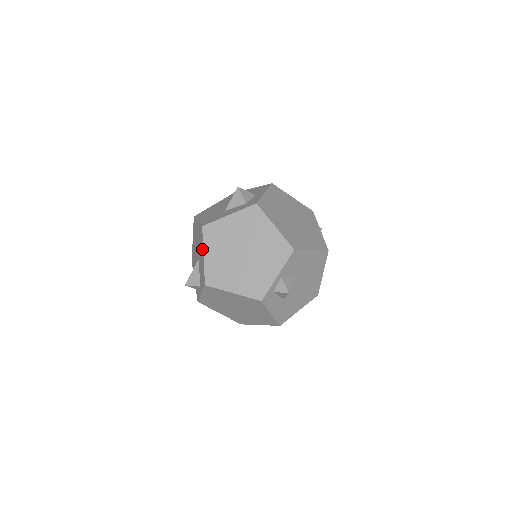
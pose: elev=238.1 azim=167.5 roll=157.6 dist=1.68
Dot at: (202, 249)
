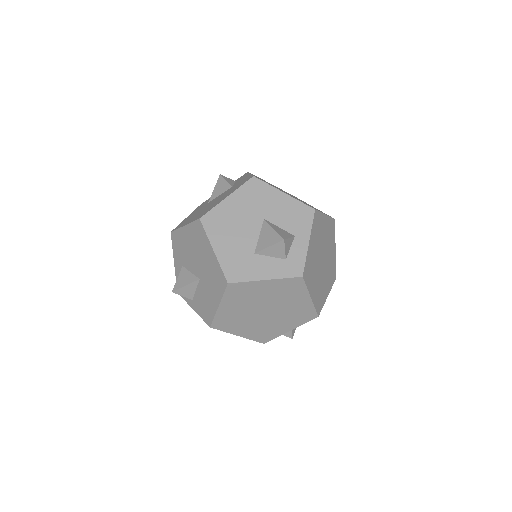
Dot at: (217, 297)
